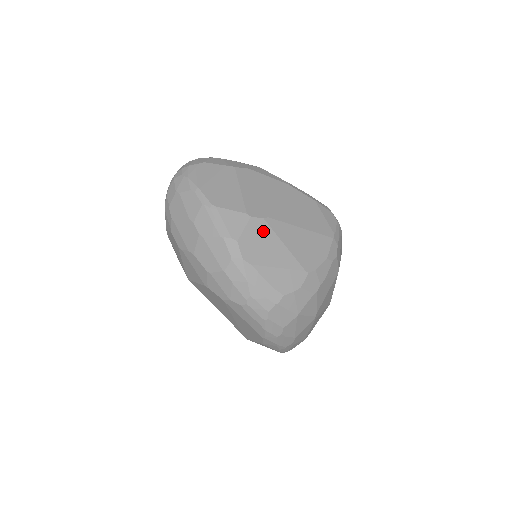
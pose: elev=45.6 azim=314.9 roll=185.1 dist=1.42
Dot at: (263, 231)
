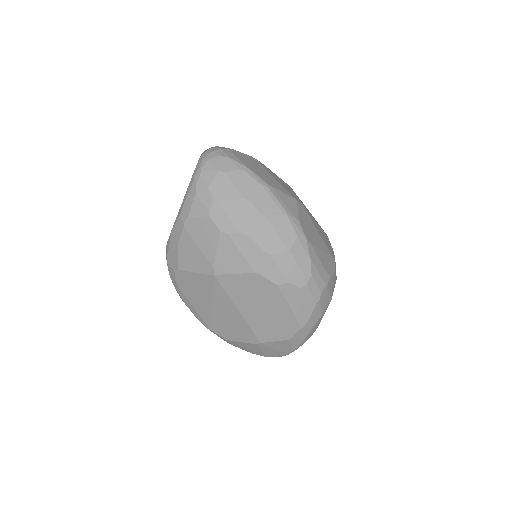
Dot at: (306, 216)
